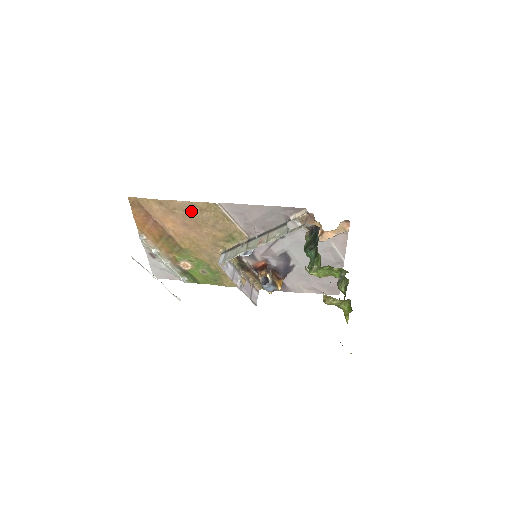
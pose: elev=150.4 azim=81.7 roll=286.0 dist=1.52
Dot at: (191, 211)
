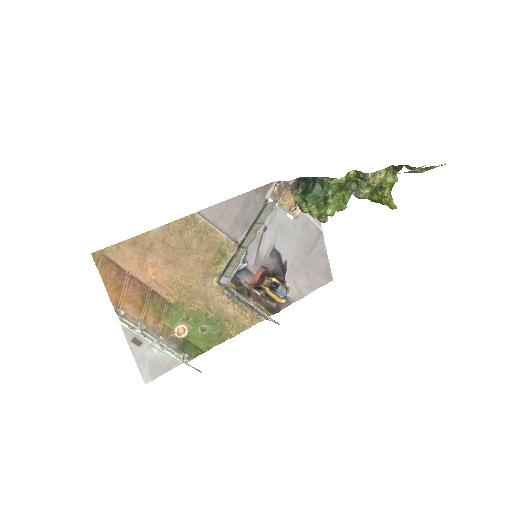
Dot at: (170, 238)
